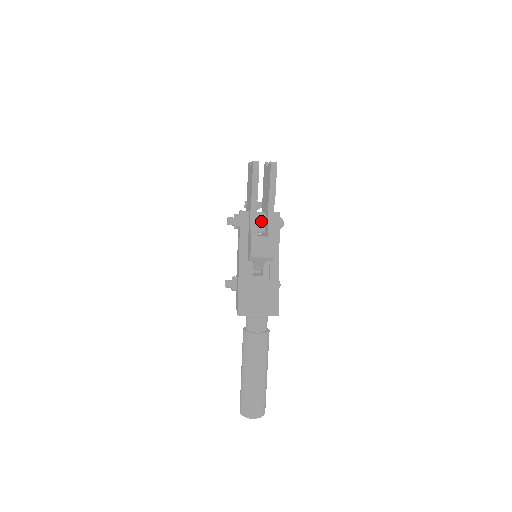
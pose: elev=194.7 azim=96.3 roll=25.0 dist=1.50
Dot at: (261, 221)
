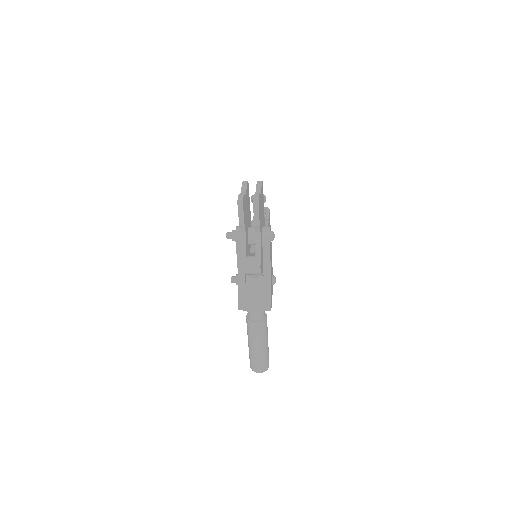
Dot at: (253, 239)
